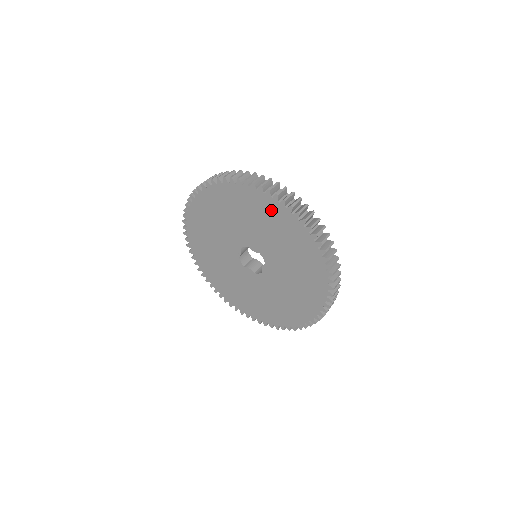
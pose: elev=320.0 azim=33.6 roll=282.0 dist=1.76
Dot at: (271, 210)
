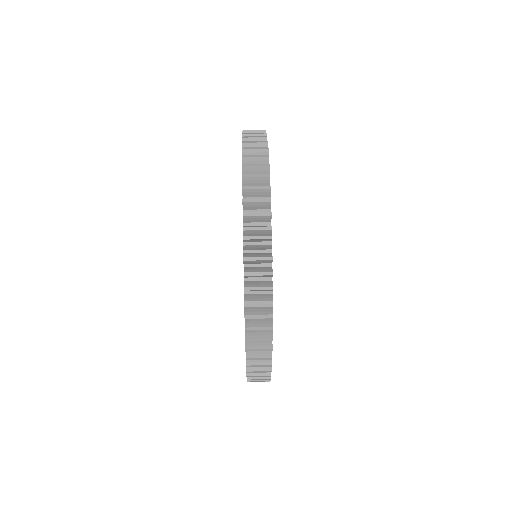
Dot at: occluded
